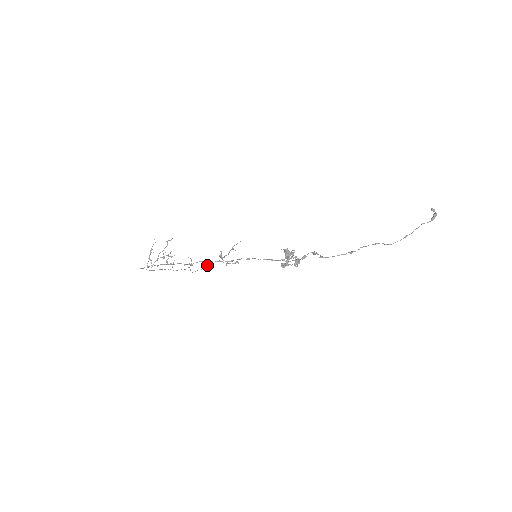
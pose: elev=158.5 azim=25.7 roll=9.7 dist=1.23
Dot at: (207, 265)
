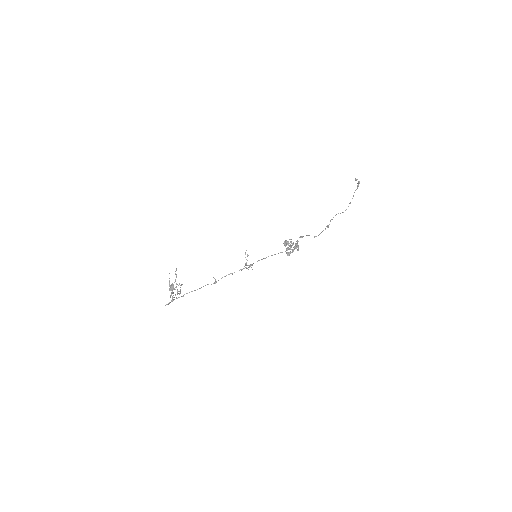
Dot at: occluded
